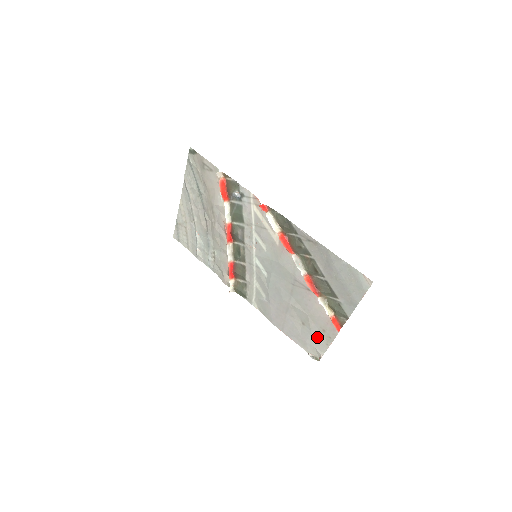
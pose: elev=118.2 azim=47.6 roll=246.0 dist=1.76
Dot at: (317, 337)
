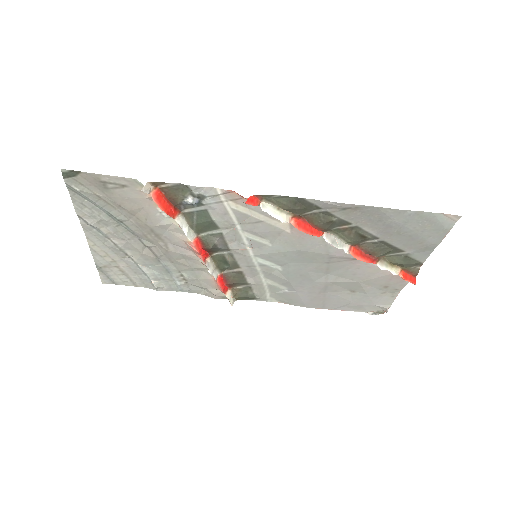
Dot at: (377, 296)
